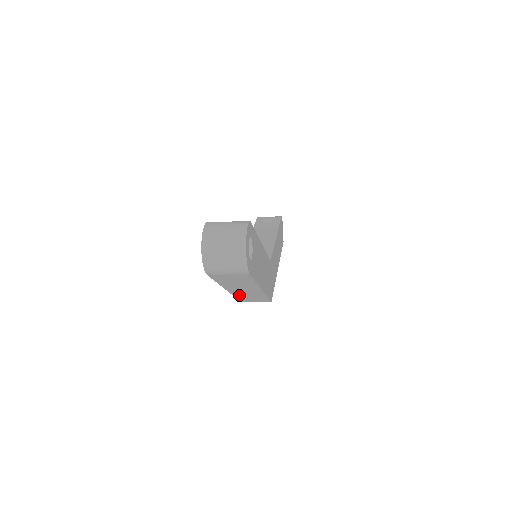
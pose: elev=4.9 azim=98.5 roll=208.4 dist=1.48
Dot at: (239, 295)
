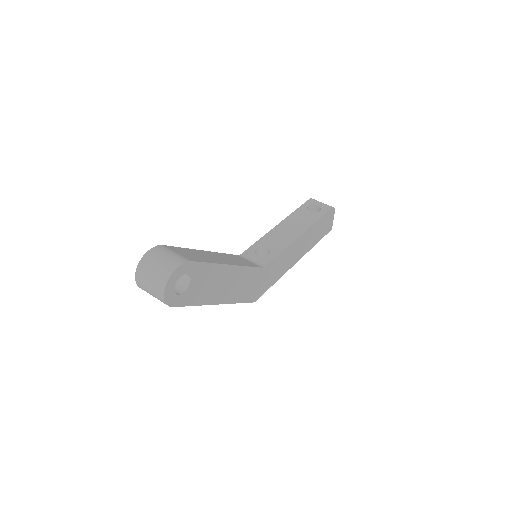
Dot at: occluded
